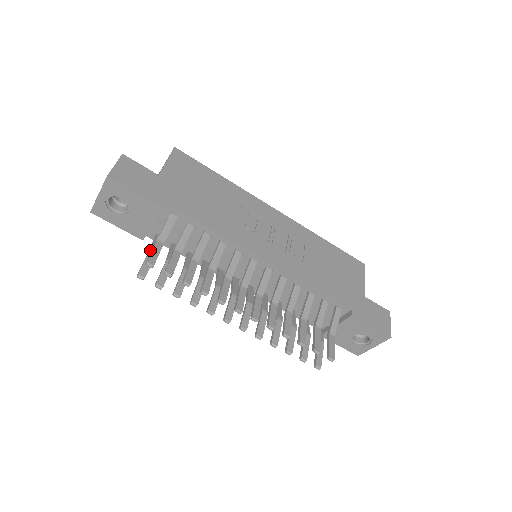
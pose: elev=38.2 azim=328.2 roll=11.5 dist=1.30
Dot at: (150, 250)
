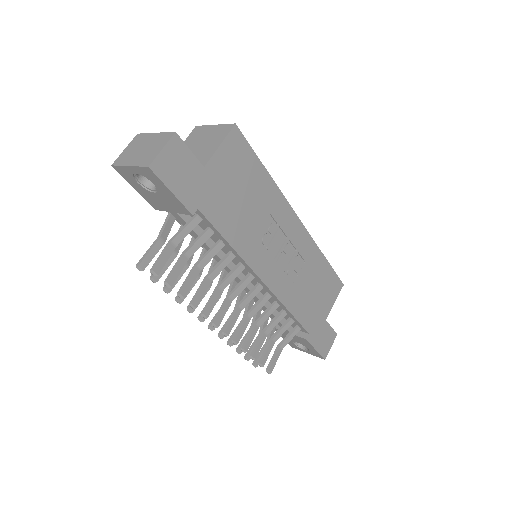
Dot at: (160, 239)
